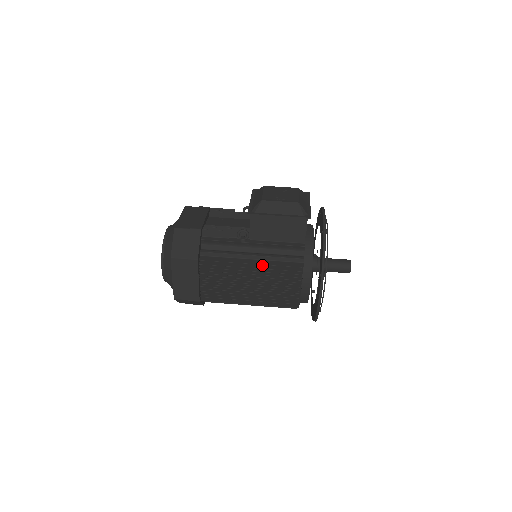
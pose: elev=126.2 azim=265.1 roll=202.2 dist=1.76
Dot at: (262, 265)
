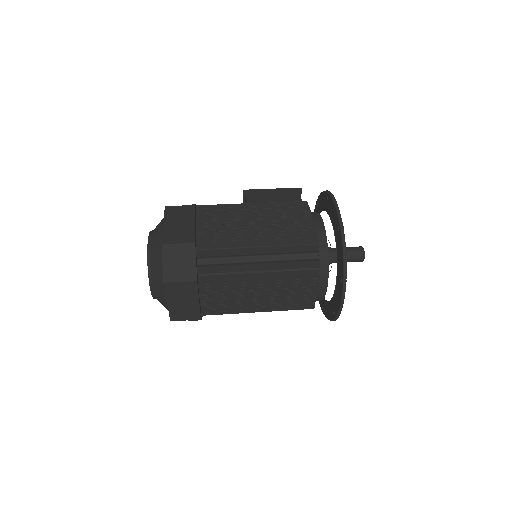
Dot at: occluded
